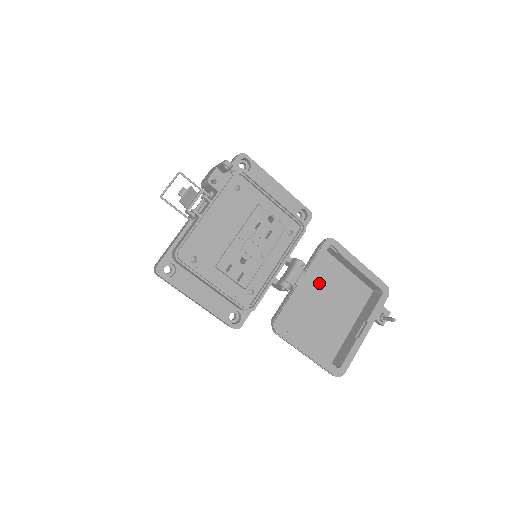
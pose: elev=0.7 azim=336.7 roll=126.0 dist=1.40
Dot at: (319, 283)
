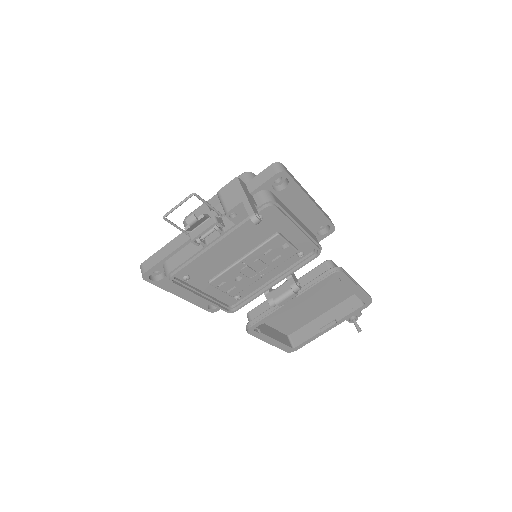
Dot at: occluded
